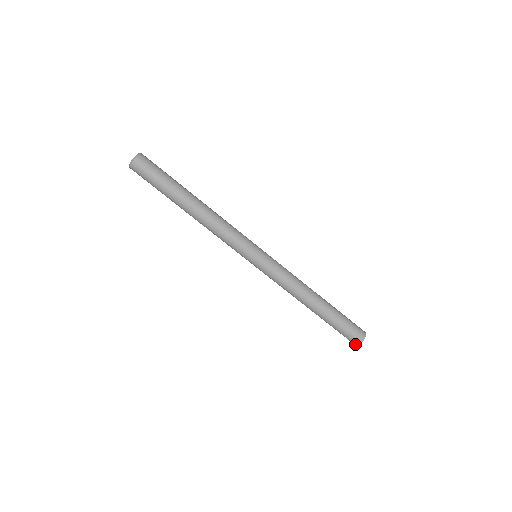
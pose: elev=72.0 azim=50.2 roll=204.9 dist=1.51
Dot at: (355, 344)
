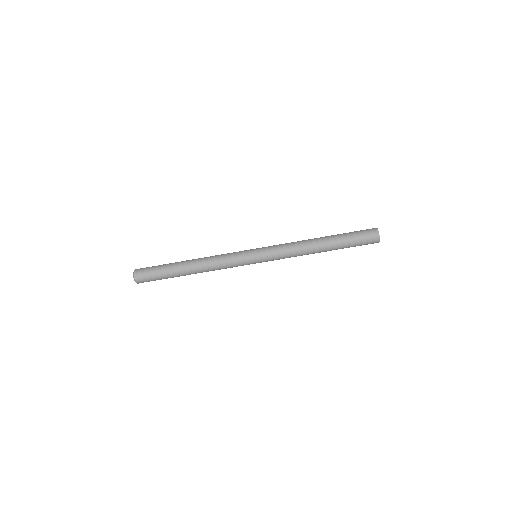
Dot at: occluded
